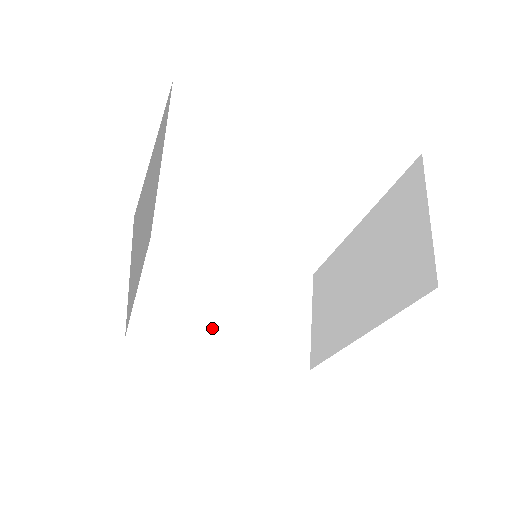
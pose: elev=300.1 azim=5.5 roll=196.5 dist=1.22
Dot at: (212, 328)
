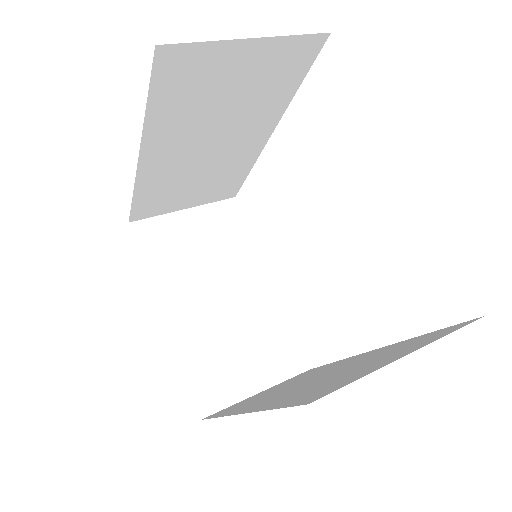
Dot at: (184, 294)
